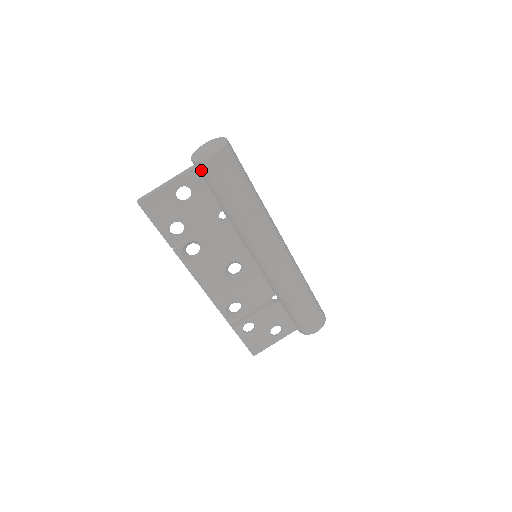
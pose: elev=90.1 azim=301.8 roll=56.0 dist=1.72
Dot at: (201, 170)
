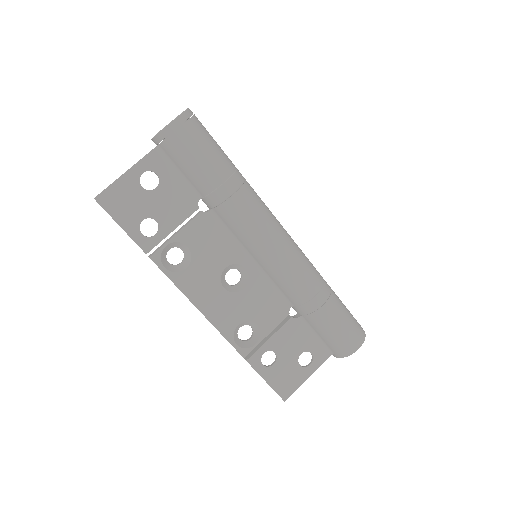
Dot at: (164, 145)
